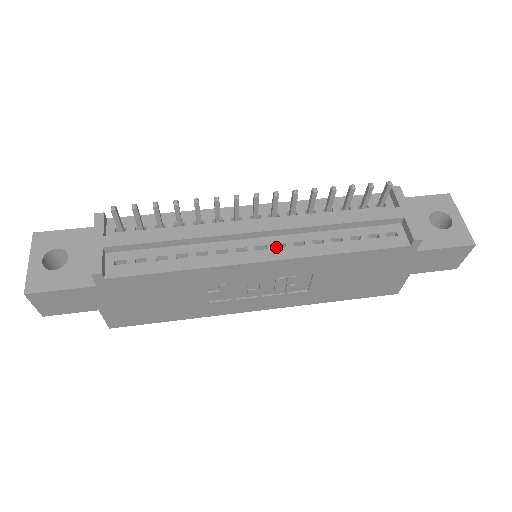
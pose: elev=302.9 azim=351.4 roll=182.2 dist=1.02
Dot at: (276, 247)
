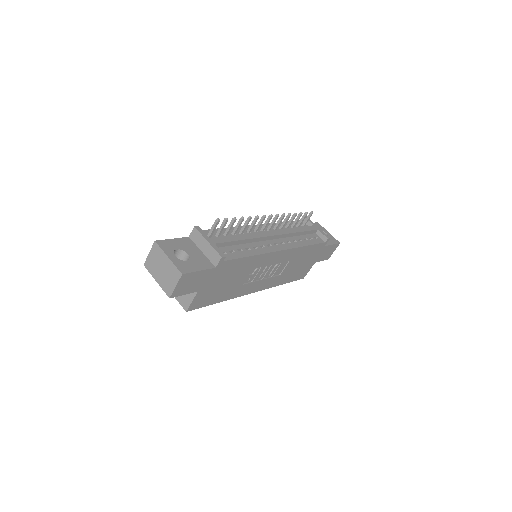
Dot at: occluded
